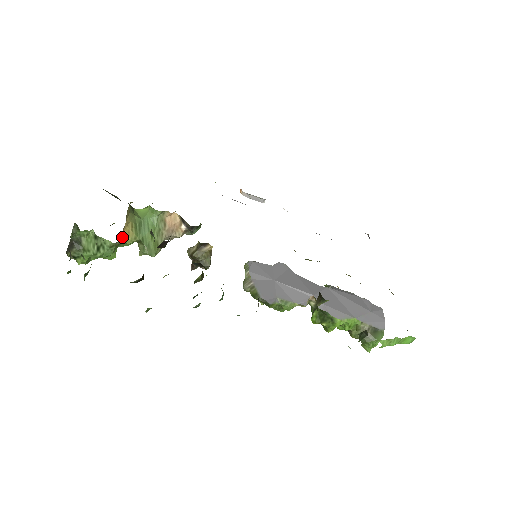
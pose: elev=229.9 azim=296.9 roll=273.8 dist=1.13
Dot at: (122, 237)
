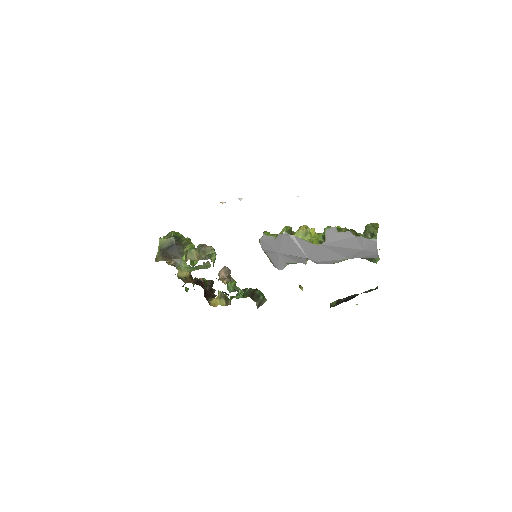
Dot at: (190, 272)
